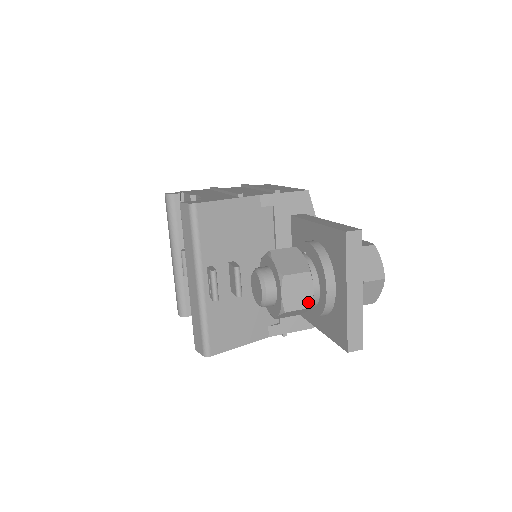
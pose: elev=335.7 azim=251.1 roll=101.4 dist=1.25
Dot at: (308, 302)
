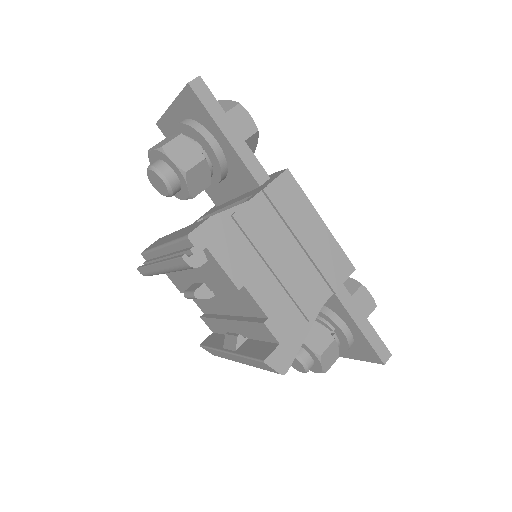
Dot at: occluded
